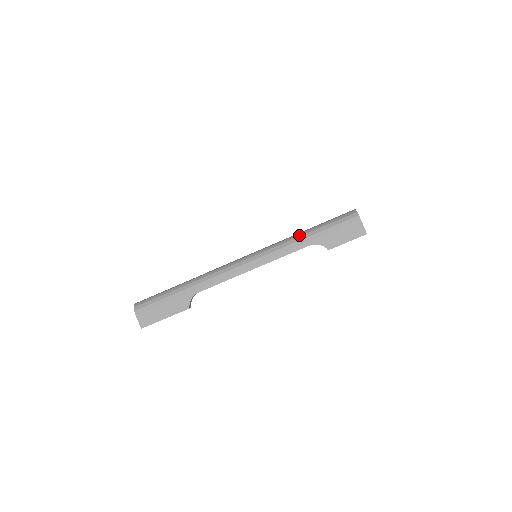
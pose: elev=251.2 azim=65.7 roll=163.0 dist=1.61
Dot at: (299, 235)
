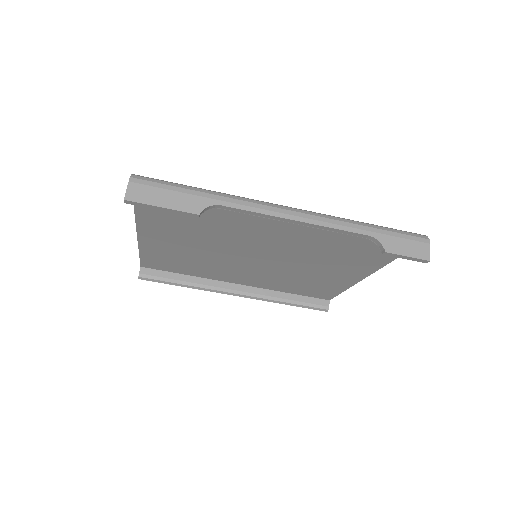
Dot at: occluded
